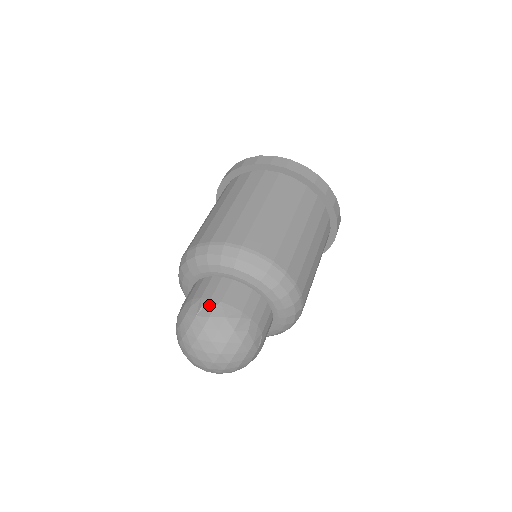
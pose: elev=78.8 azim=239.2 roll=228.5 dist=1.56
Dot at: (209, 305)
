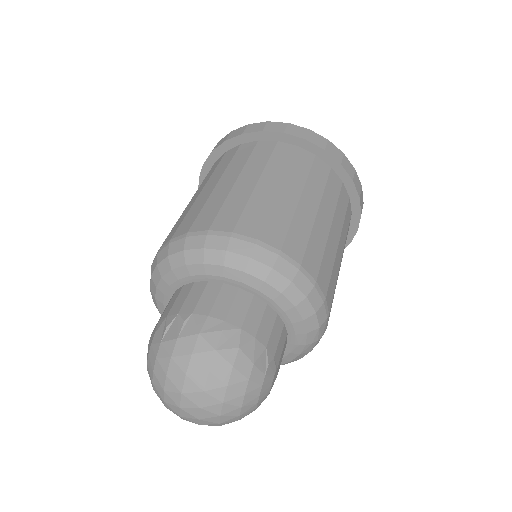
Dot at: (176, 322)
